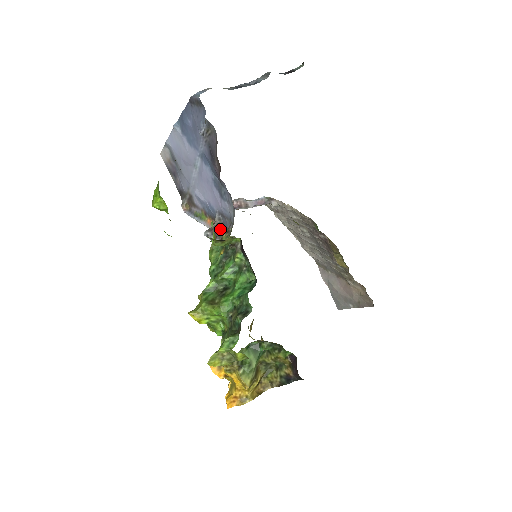
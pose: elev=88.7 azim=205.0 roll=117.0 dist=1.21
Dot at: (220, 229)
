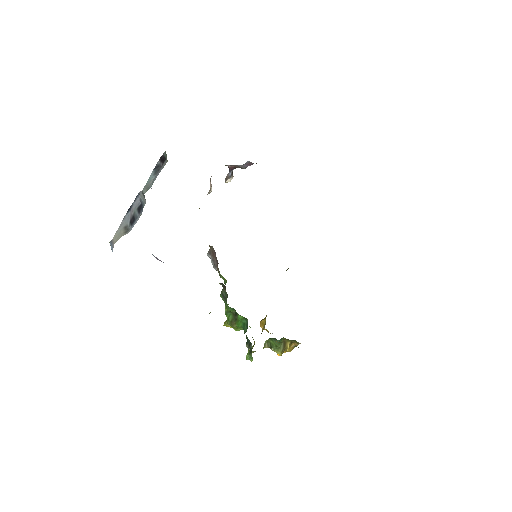
Dot at: (215, 257)
